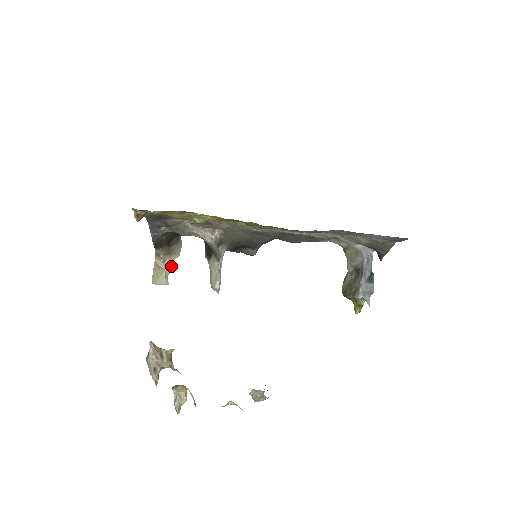
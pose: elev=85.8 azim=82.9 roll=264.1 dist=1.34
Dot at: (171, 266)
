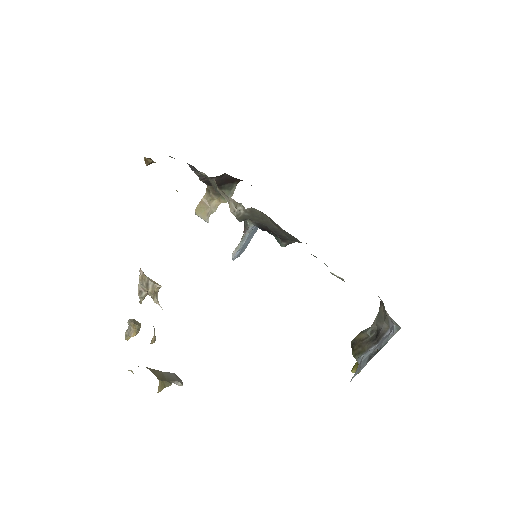
Dot at: (217, 207)
